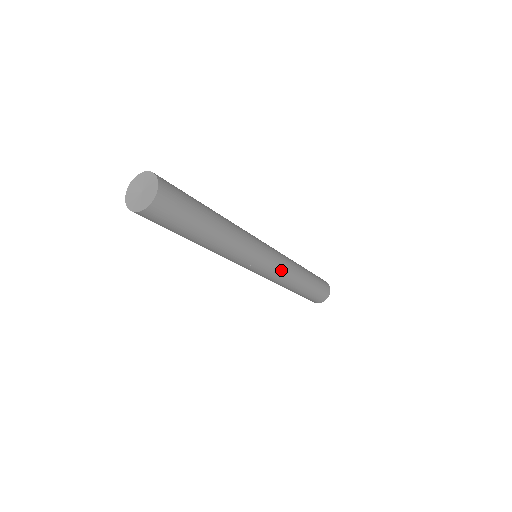
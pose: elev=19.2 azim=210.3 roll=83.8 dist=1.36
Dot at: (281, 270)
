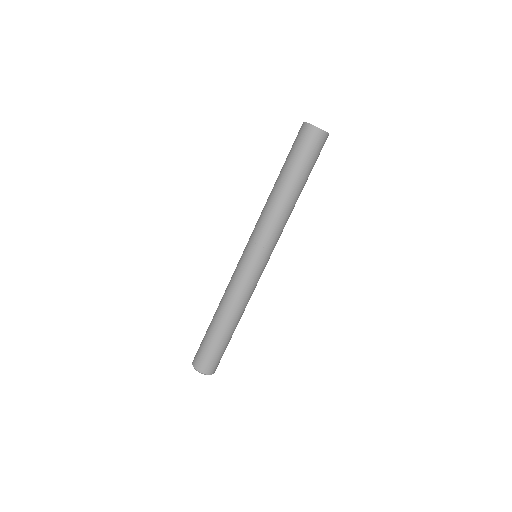
Dot at: (256, 284)
